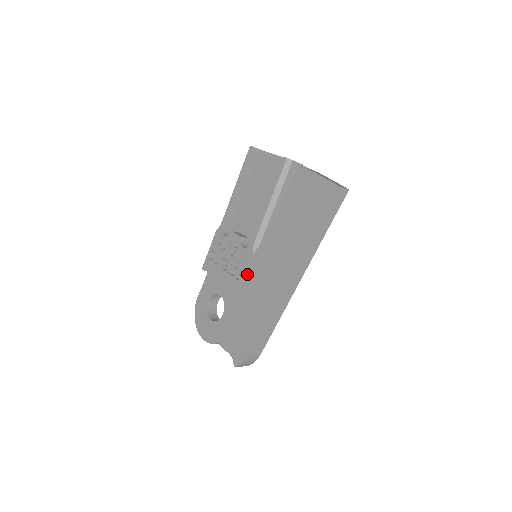
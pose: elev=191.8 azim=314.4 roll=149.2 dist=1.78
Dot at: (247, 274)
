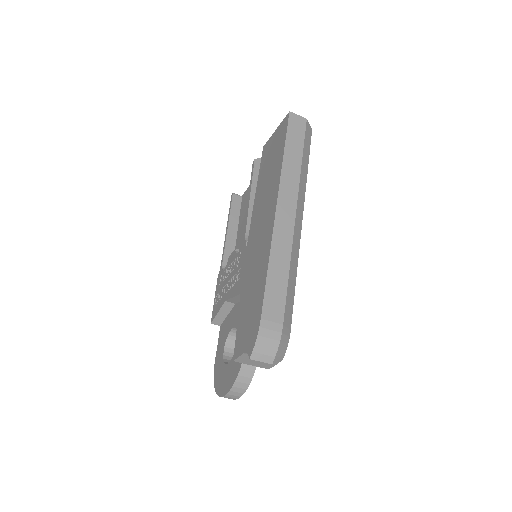
Dot at: (244, 263)
